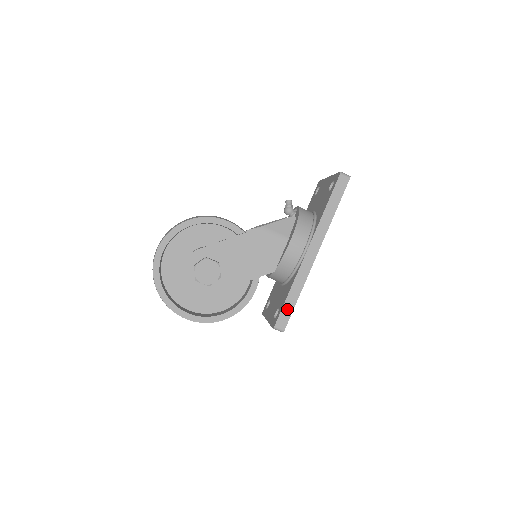
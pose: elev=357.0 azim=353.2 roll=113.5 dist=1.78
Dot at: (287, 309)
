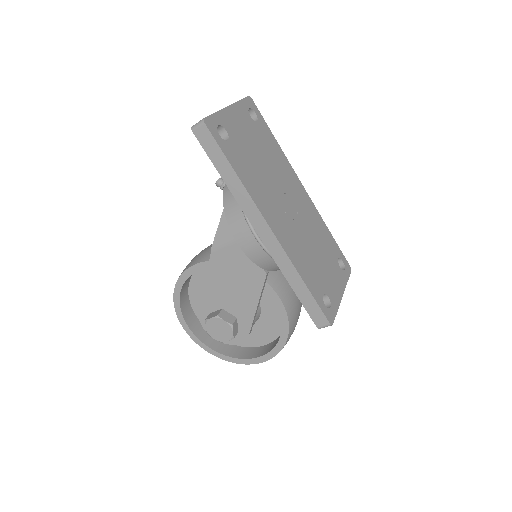
Dot at: (309, 304)
